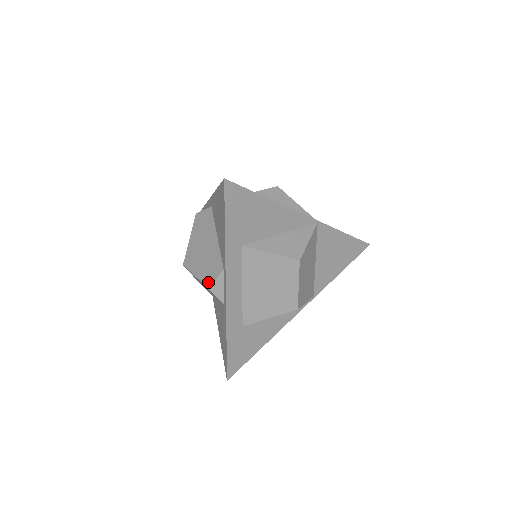
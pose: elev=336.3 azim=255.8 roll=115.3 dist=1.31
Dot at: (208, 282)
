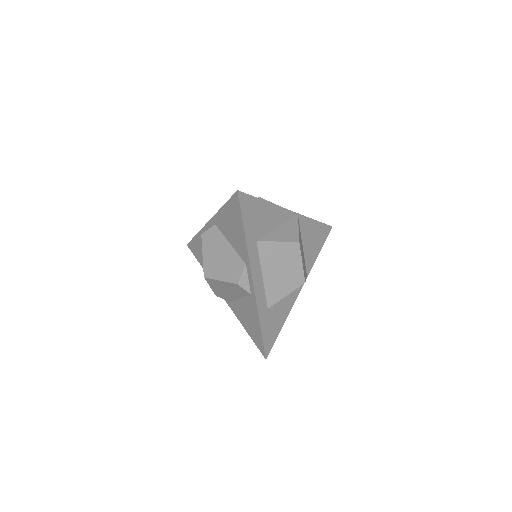
Dot at: (235, 279)
